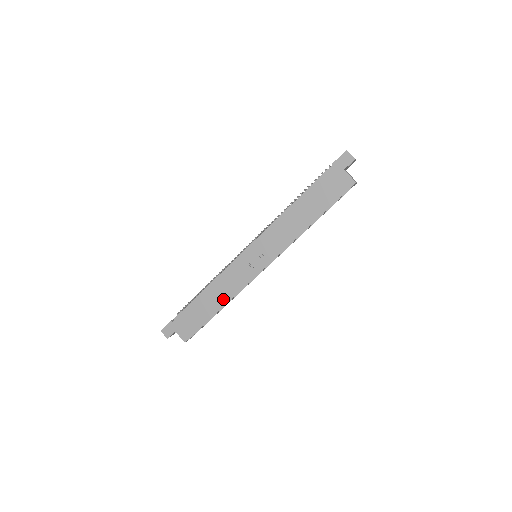
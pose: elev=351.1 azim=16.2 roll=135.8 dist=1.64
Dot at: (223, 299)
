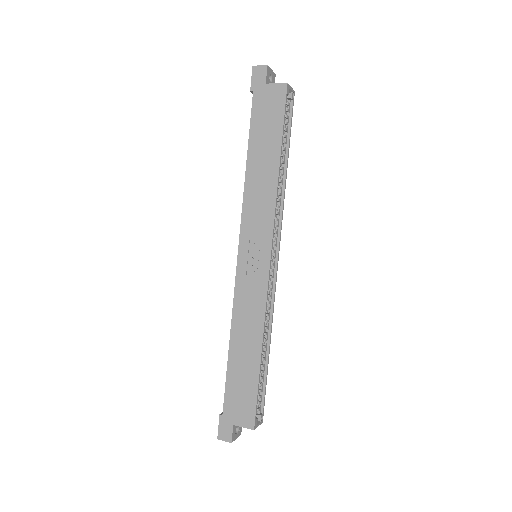
Dot at: (255, 333)
